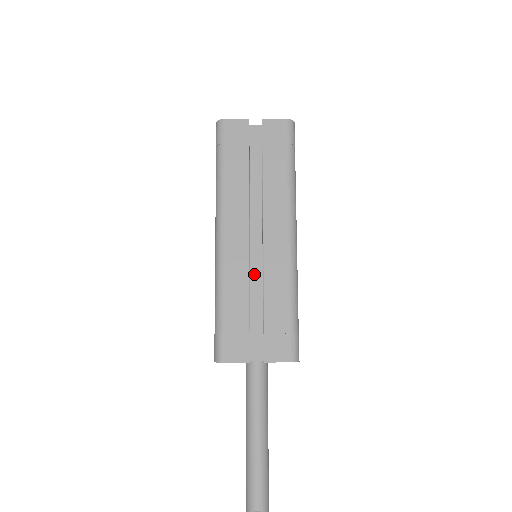
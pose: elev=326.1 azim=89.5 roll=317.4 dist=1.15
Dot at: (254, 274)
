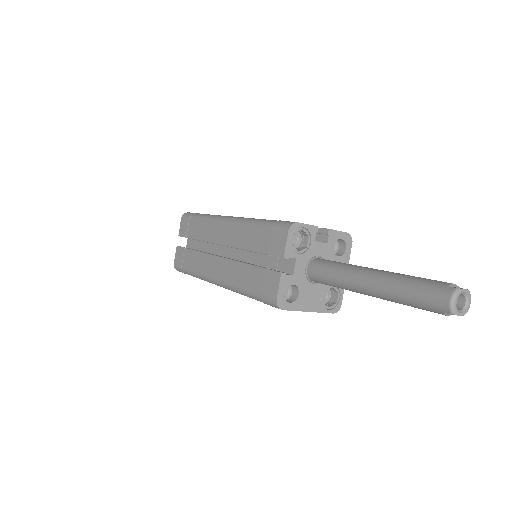
Dot at: occluded
